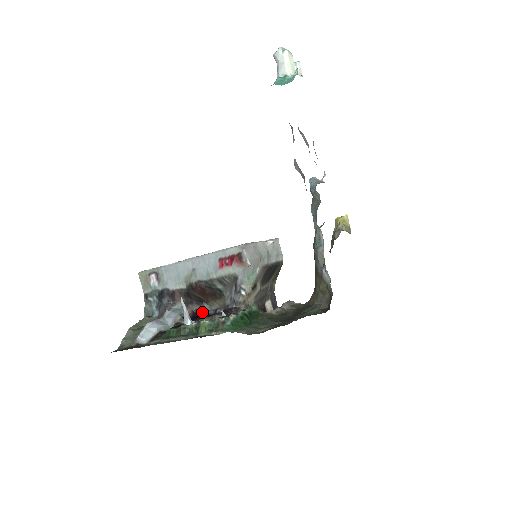
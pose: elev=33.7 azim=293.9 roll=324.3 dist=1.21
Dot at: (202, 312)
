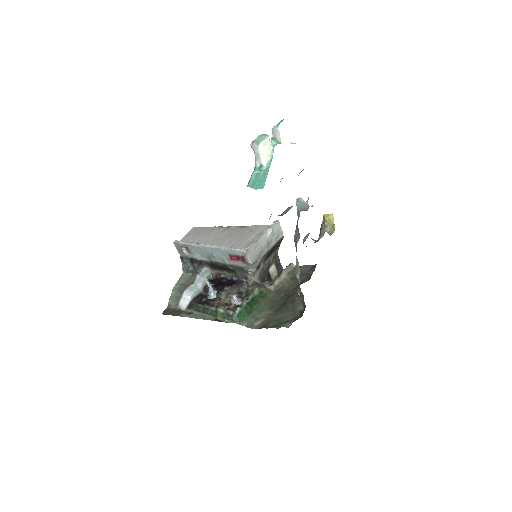
Dot at: (223, 275)
